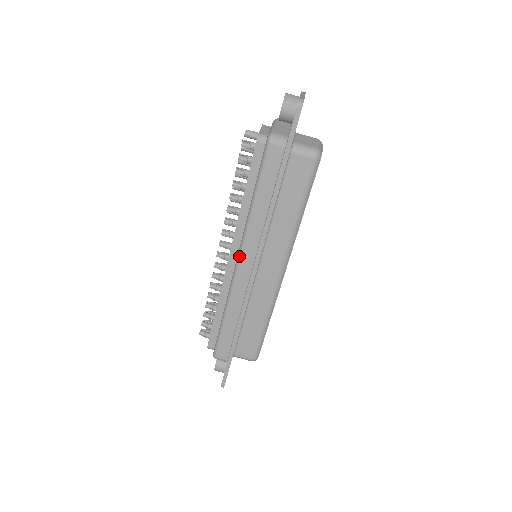
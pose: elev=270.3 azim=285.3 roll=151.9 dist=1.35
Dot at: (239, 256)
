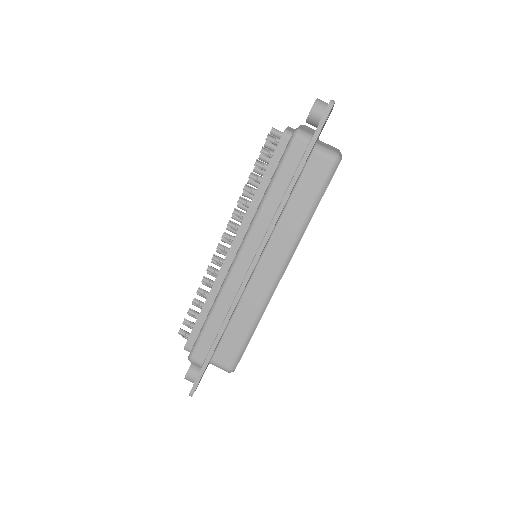
Dot at: (241, 247)
